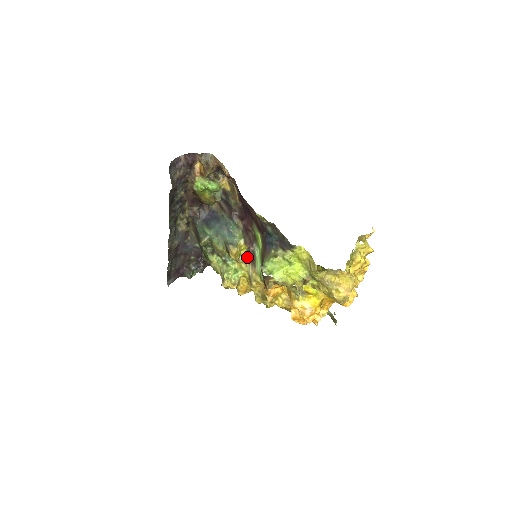
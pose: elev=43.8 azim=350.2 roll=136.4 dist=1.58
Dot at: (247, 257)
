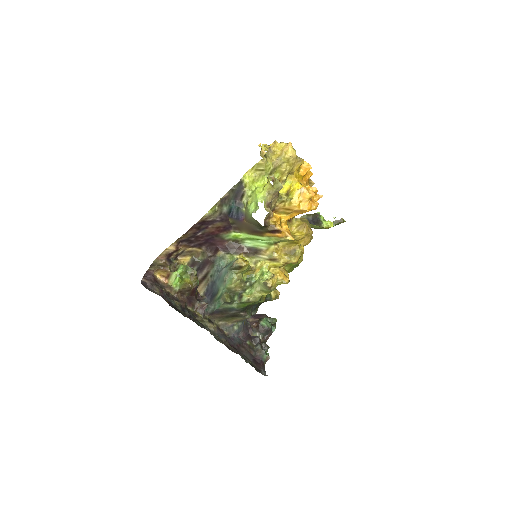
Dot at: (252, 258)
